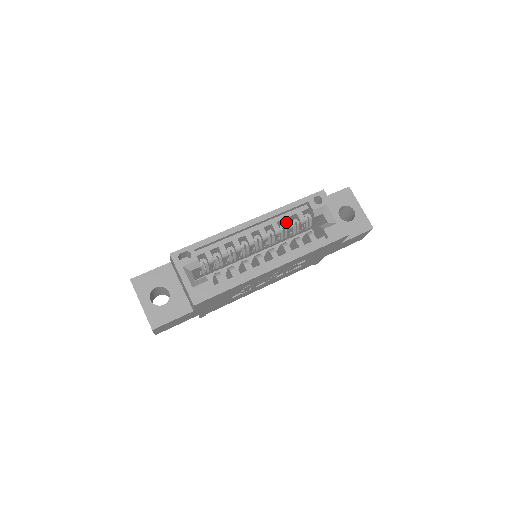
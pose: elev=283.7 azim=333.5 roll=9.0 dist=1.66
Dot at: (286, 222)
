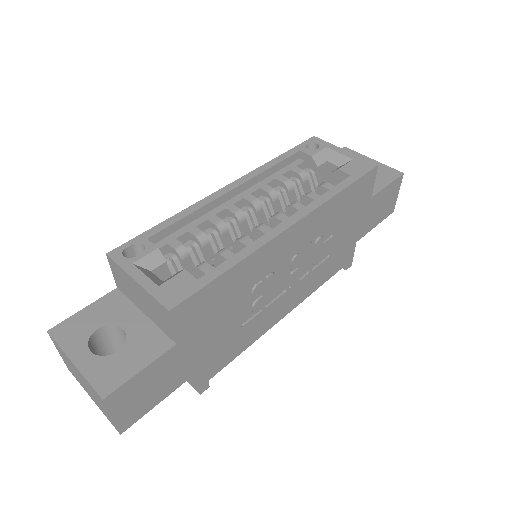
Dot at: (280, 181)
